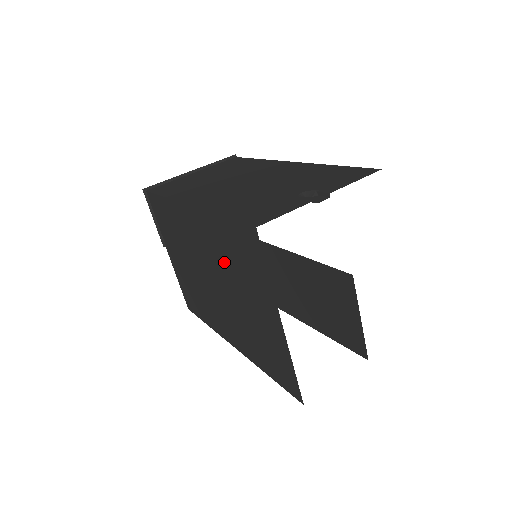
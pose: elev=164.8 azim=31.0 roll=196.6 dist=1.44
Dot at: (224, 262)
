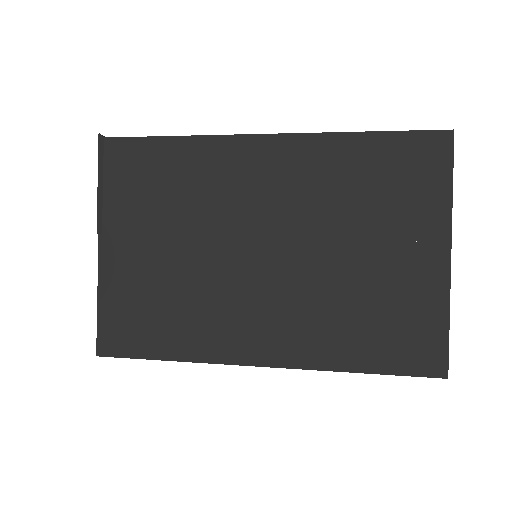
Dot at: (333, 202)
